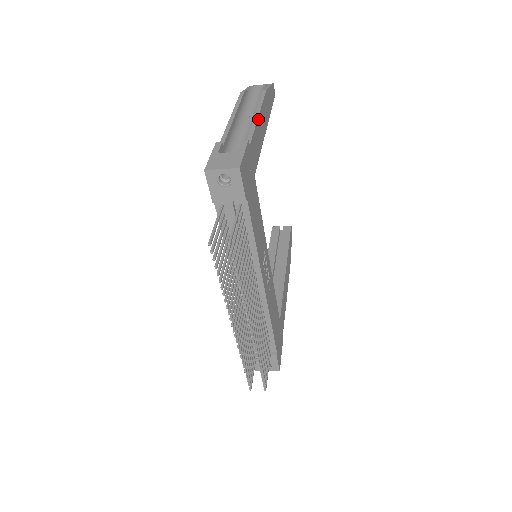
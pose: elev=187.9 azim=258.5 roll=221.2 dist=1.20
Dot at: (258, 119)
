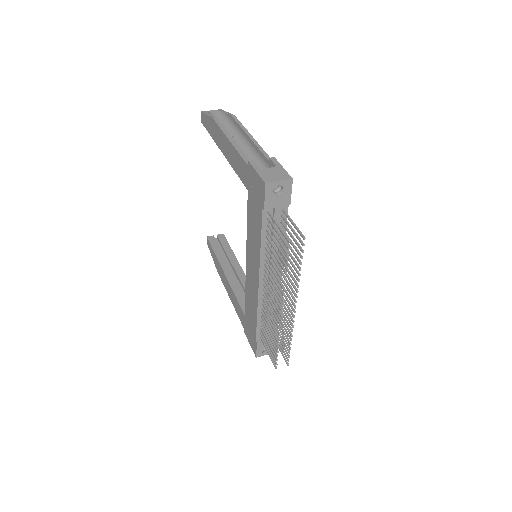
Dot at: (254, 140)
